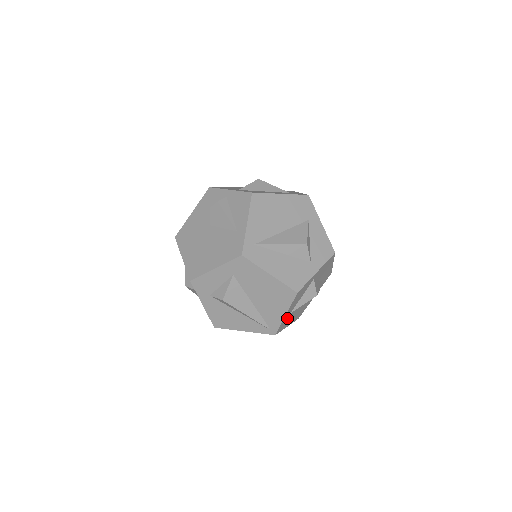
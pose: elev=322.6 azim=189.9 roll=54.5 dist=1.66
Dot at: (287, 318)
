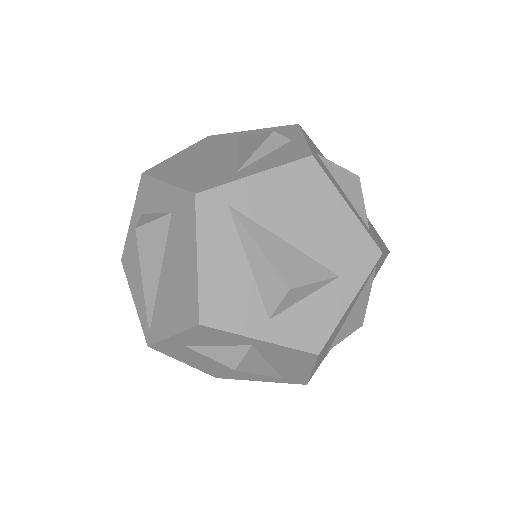
Dot at: (179, 347)
